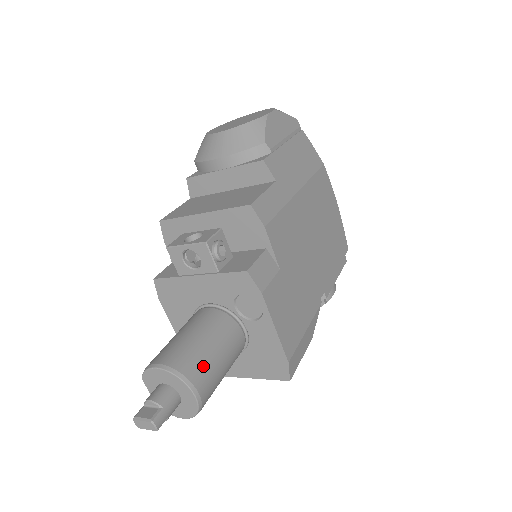
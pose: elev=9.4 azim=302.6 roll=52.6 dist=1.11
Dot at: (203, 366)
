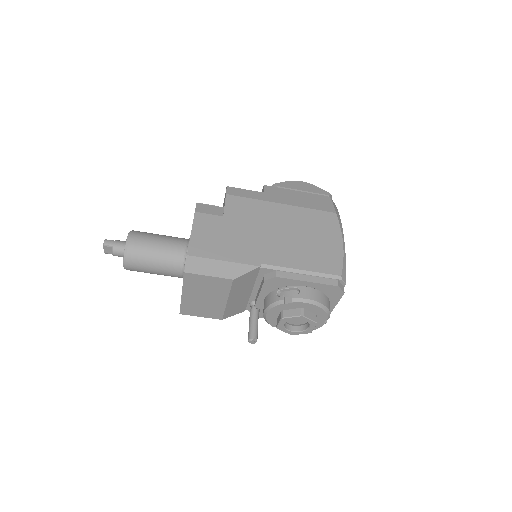
Dot at: (145, 235)
